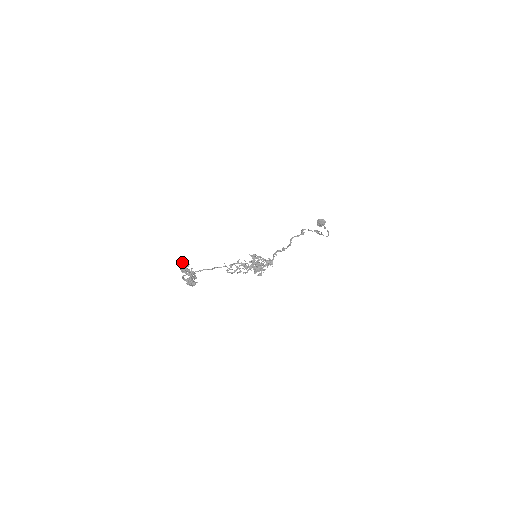
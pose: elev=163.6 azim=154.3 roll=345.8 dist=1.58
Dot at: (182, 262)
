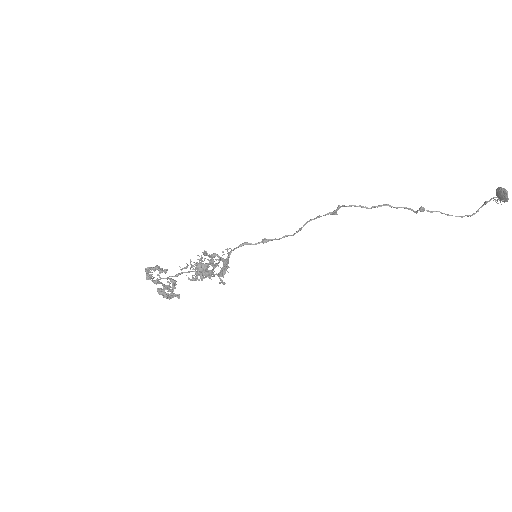
Dot at: (149, 267)
